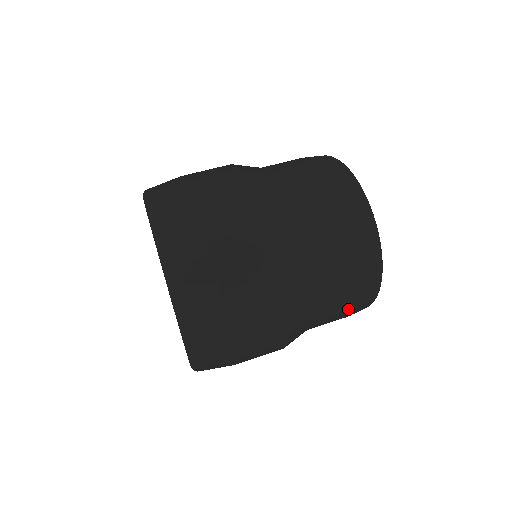
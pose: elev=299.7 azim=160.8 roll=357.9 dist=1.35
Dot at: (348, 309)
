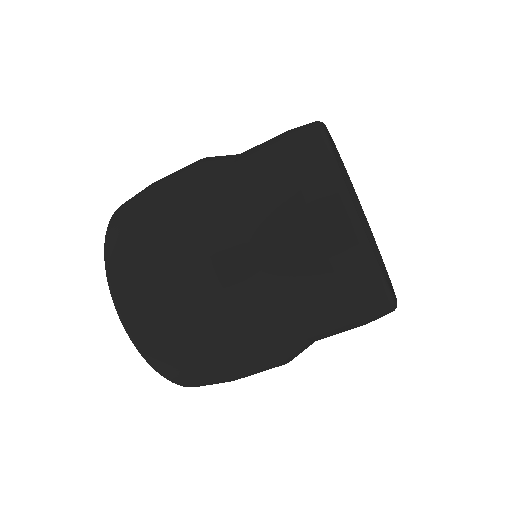
Dot at: (322, 273)
